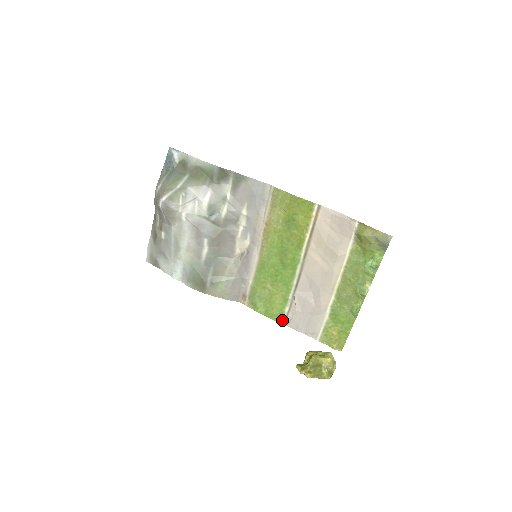
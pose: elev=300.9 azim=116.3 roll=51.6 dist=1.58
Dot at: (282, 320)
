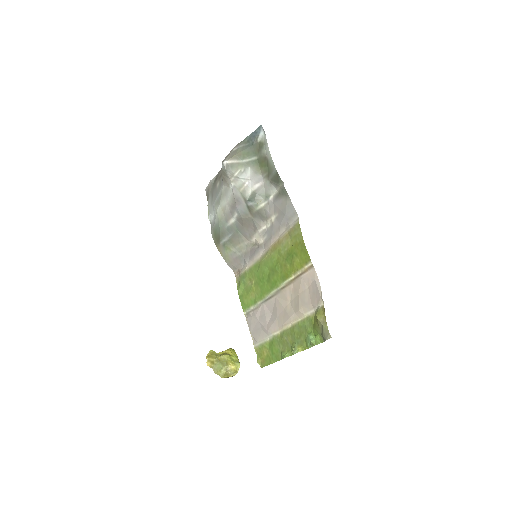
Dot at: (246, 311)
